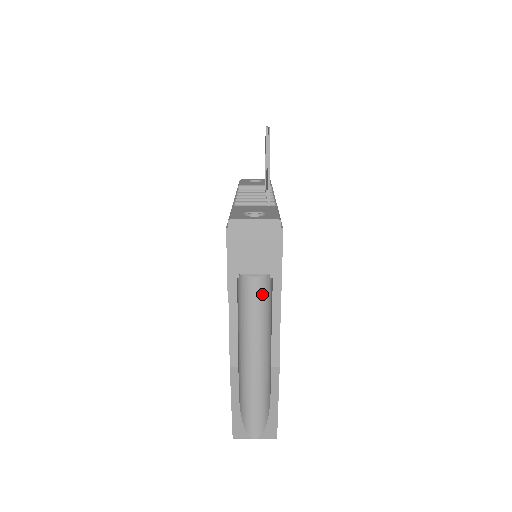
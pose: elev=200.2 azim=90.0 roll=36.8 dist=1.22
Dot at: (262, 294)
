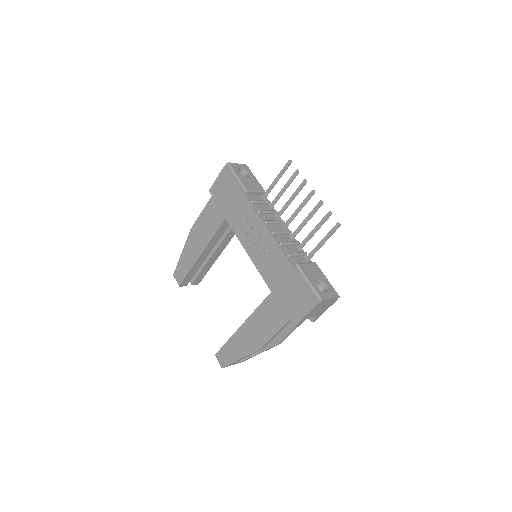
Dot at: occluded
